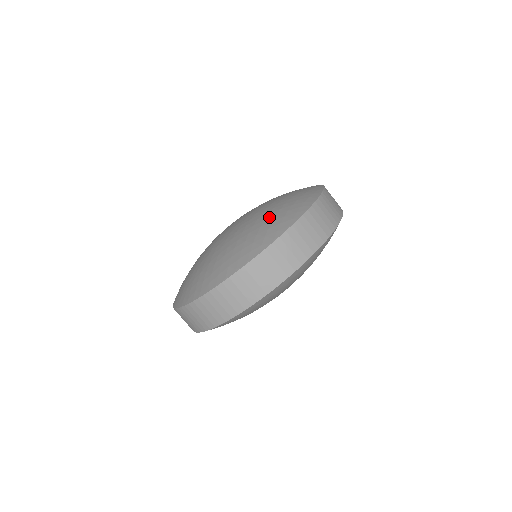
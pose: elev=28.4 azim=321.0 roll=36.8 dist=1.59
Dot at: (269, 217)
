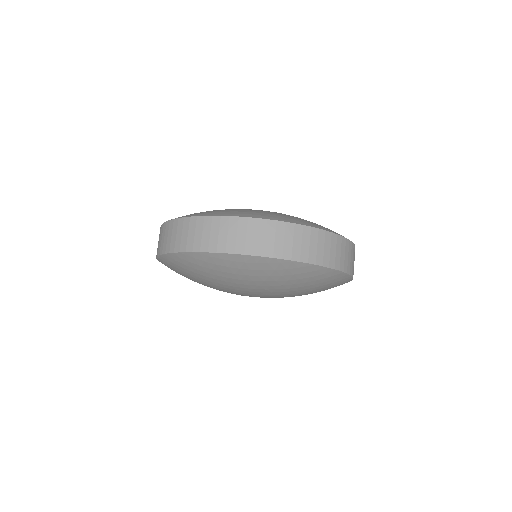
Dot at: (229, 209)
